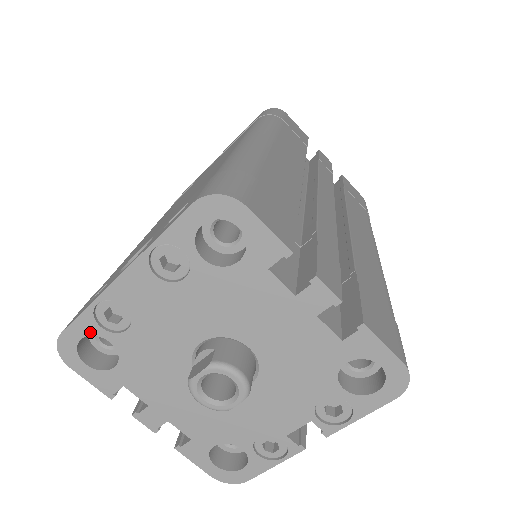
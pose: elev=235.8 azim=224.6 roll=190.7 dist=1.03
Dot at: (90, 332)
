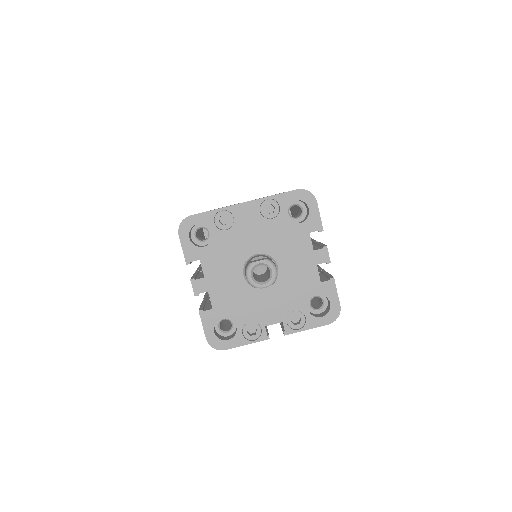
Dot at: (206, 222)
